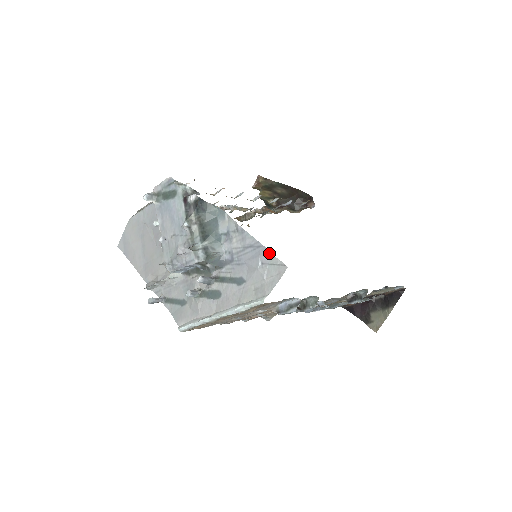
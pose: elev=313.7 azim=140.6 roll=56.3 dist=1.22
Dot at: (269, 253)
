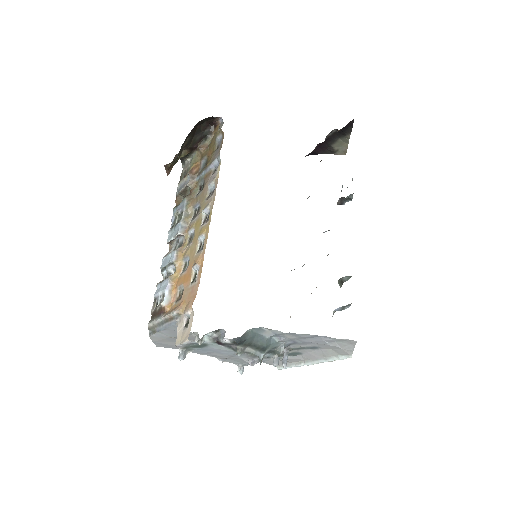
Dot at: (332, 338)
